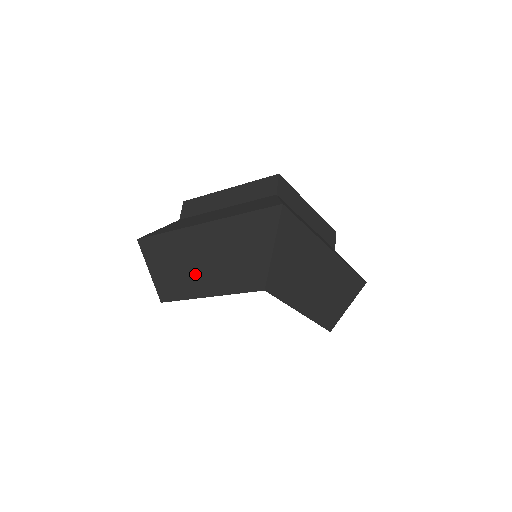
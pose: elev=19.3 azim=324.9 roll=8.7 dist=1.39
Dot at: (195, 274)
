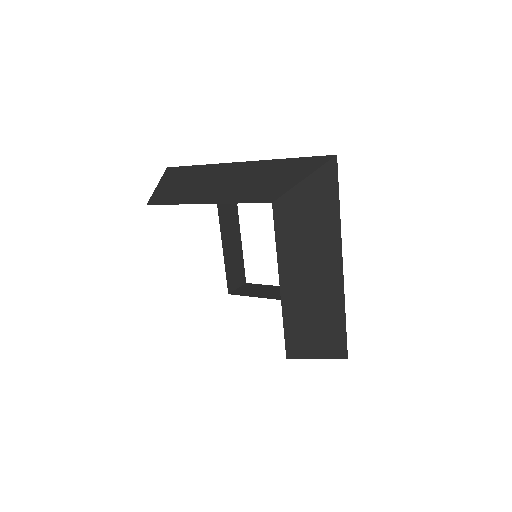
Dot at: (205, 189)
